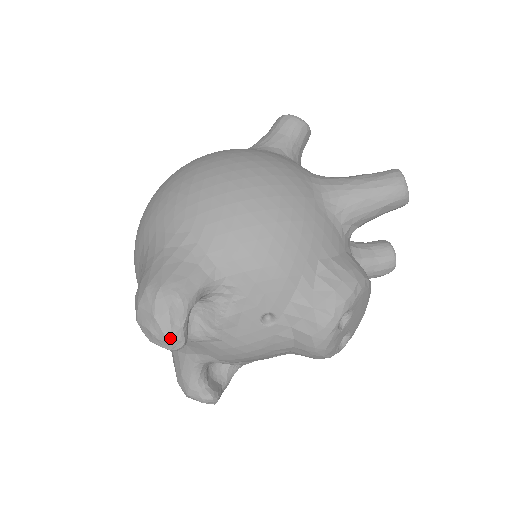
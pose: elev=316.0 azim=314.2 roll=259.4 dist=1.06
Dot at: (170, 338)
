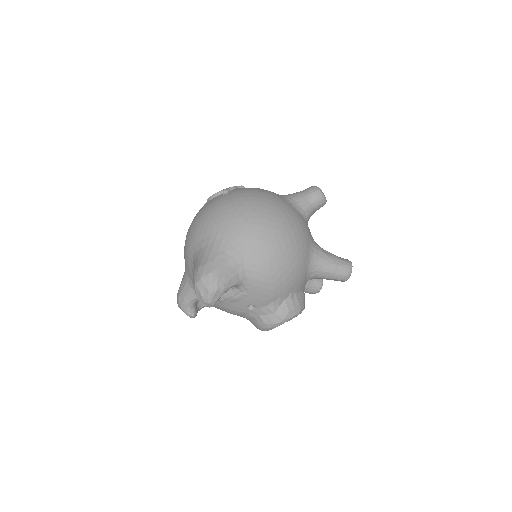
Dot at: (209, 303)
